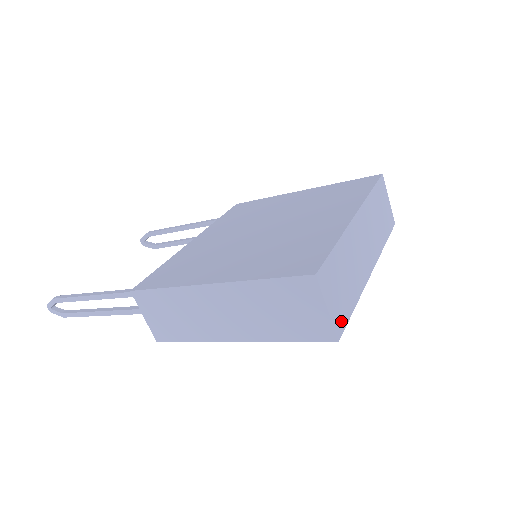
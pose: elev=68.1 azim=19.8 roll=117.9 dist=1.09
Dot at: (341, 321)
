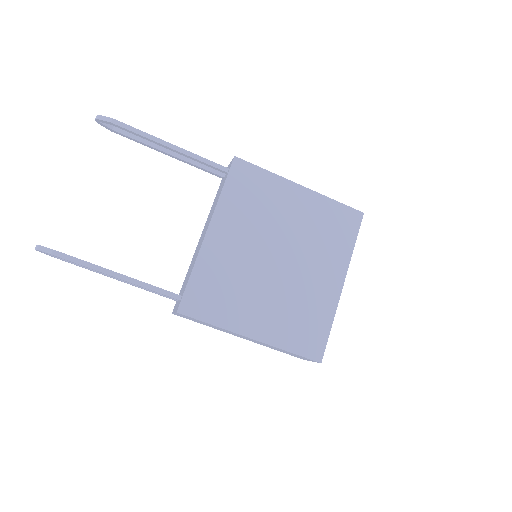
Dot at: occluded
